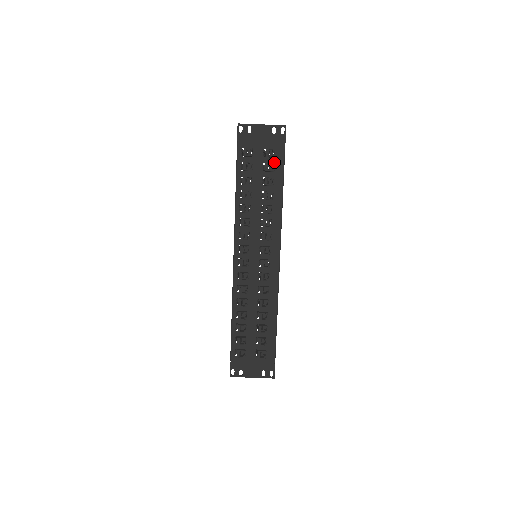
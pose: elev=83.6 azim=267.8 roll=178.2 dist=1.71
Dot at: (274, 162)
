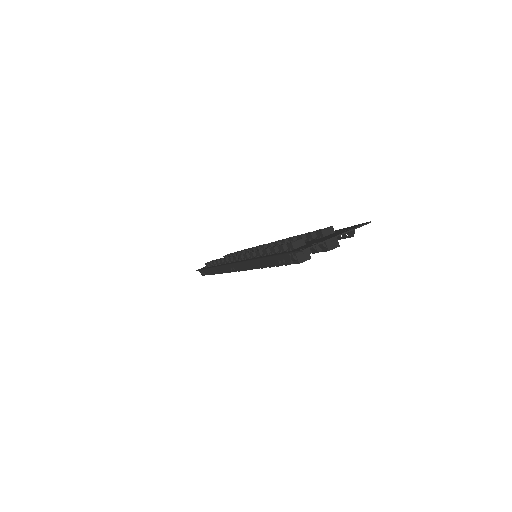
Dot at: occluded
